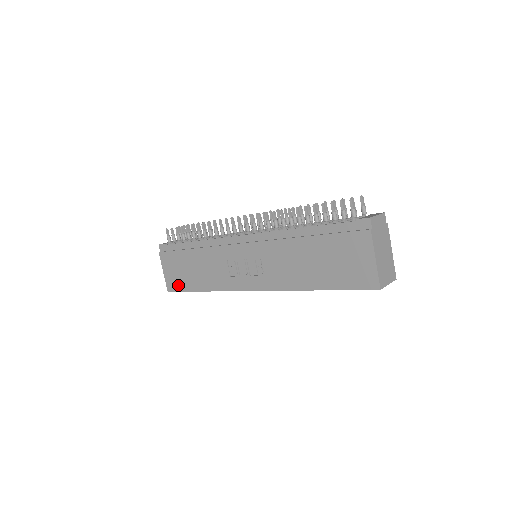
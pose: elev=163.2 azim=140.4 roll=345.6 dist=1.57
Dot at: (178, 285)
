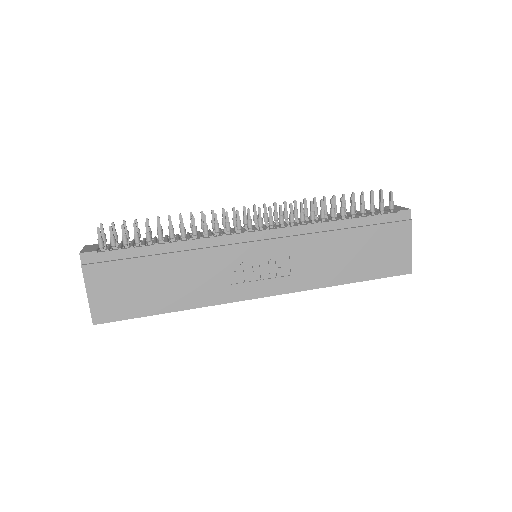
Dot at: (121, 311)
